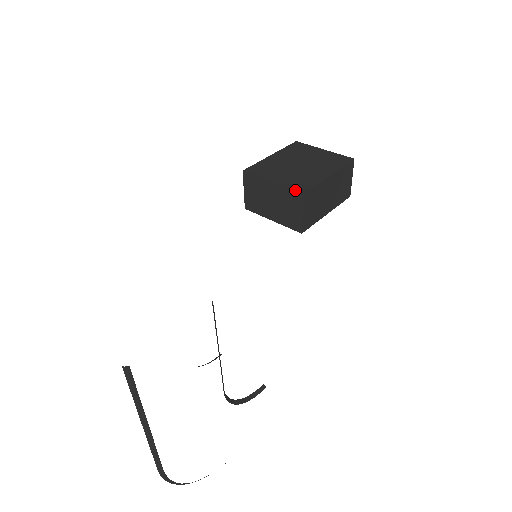
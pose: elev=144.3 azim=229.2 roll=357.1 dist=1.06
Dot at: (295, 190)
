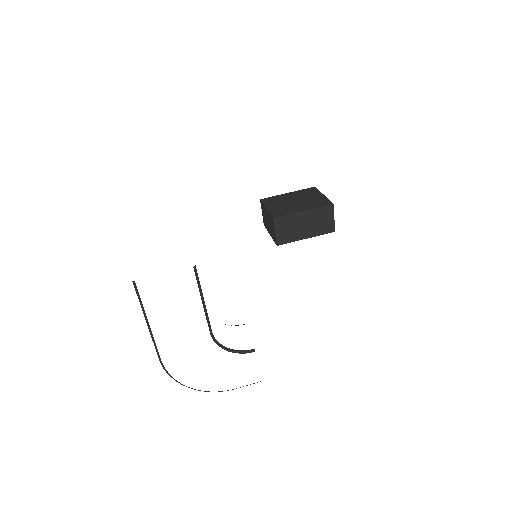
Dot at: (271, 215)
